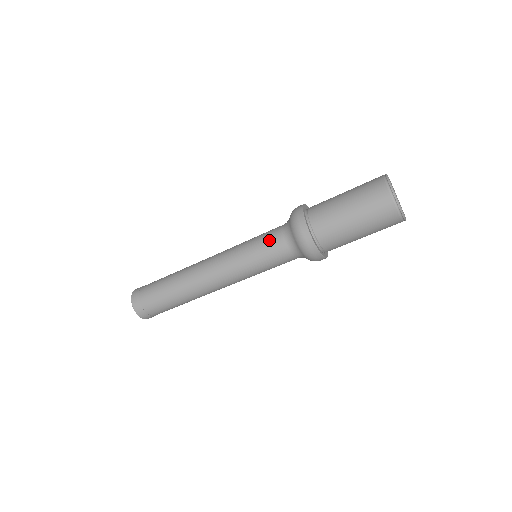
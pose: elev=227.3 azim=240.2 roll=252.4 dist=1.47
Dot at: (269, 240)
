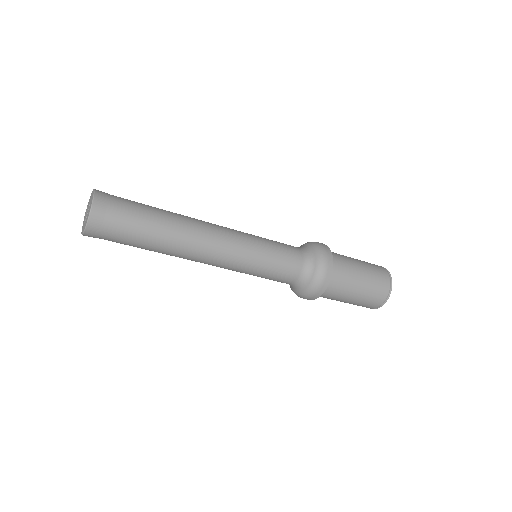
Dot at: (287, 246)
